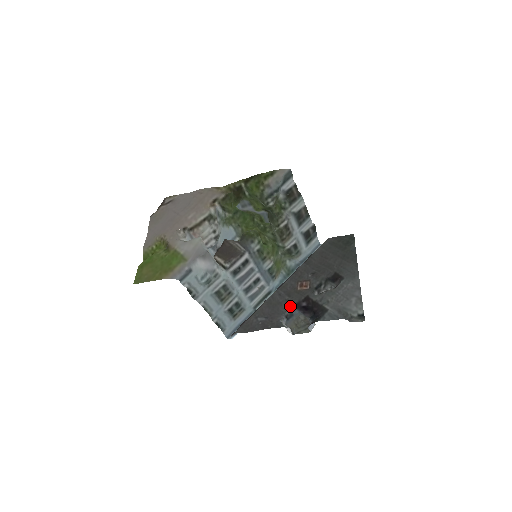
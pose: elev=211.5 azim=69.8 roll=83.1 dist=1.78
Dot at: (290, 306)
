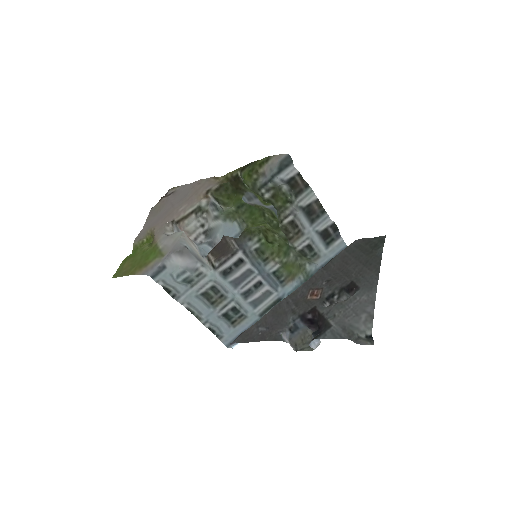
Dot at: (294, 317)
